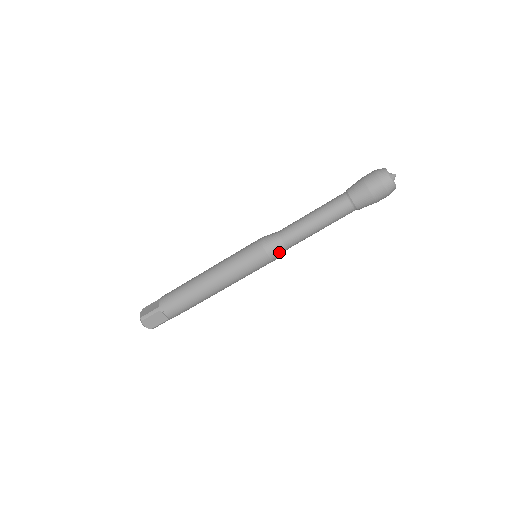
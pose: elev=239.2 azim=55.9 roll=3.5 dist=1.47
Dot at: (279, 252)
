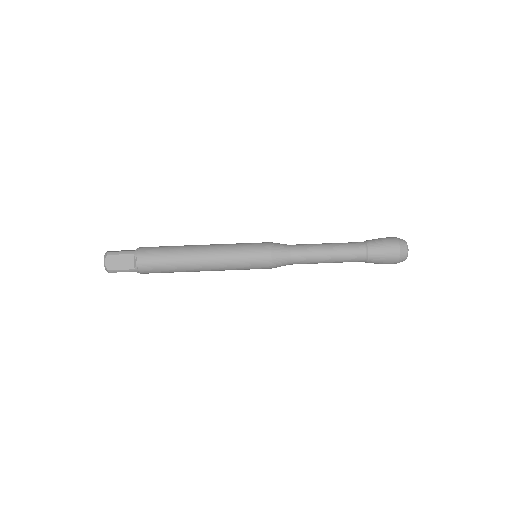
Dot at: (282, 259)
